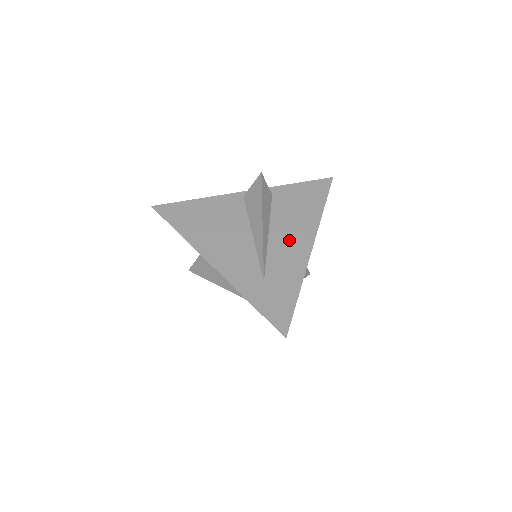
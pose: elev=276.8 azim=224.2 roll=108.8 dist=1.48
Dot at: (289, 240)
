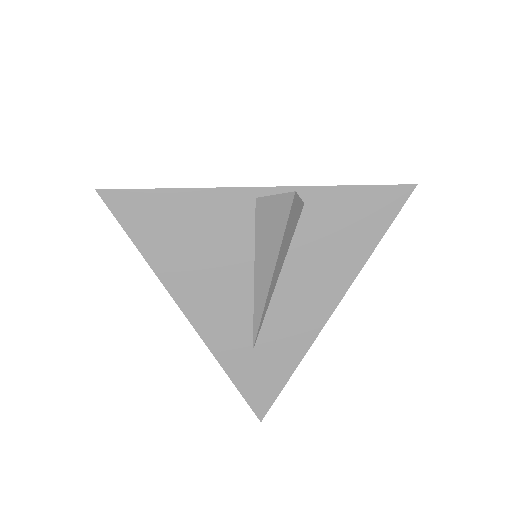
Dot at: (305, 294)
